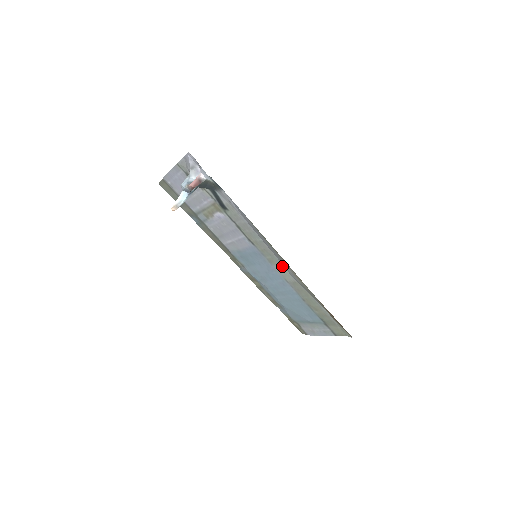
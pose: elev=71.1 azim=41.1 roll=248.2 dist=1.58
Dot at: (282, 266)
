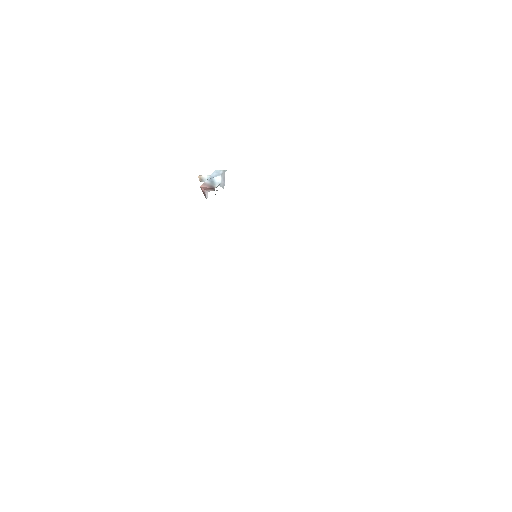
Dot at: occluded
